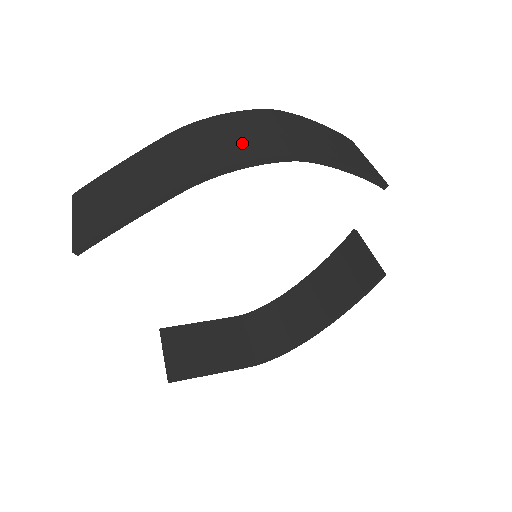
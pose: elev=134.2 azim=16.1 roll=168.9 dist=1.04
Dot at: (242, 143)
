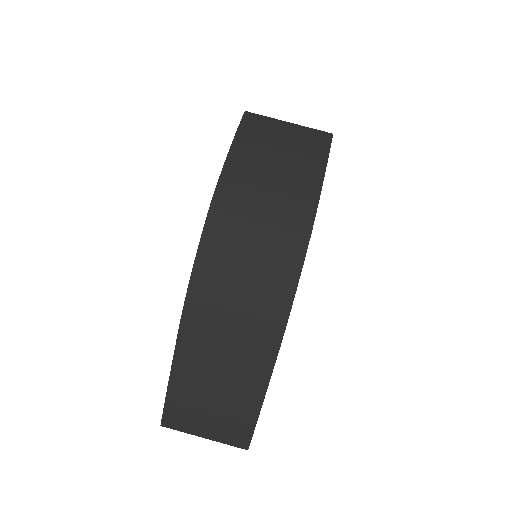
Dot at: (264, 274)
